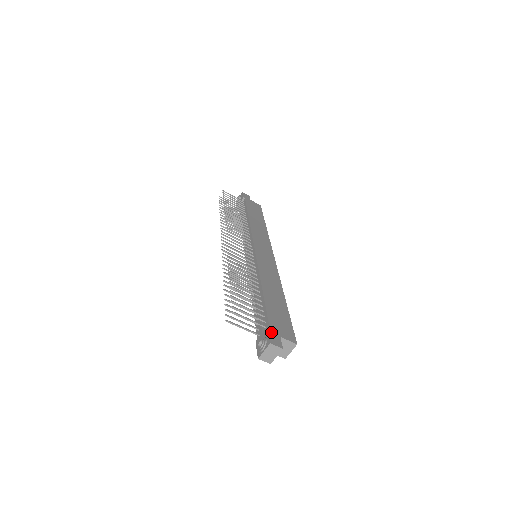
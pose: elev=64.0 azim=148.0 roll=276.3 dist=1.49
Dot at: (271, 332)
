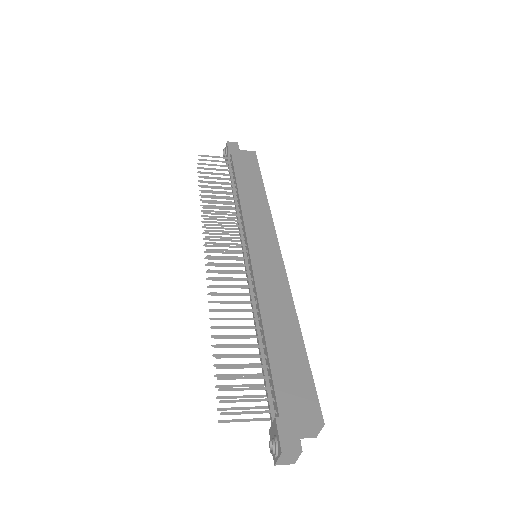
Dot at: (282, 425)
